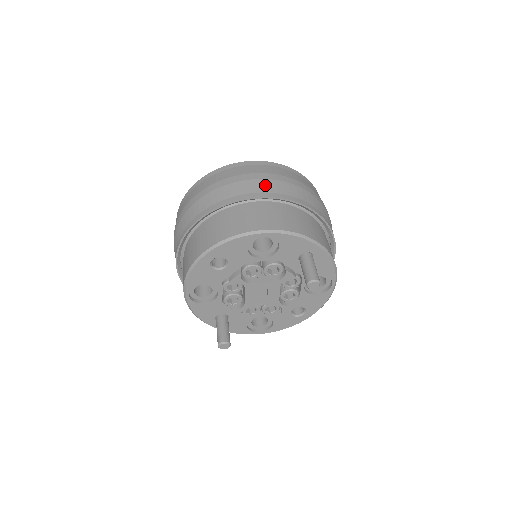
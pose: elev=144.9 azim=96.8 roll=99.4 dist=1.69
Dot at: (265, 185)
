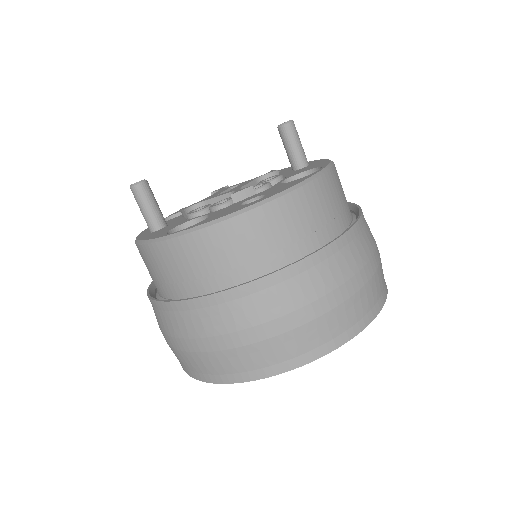
Dot at: occluded
